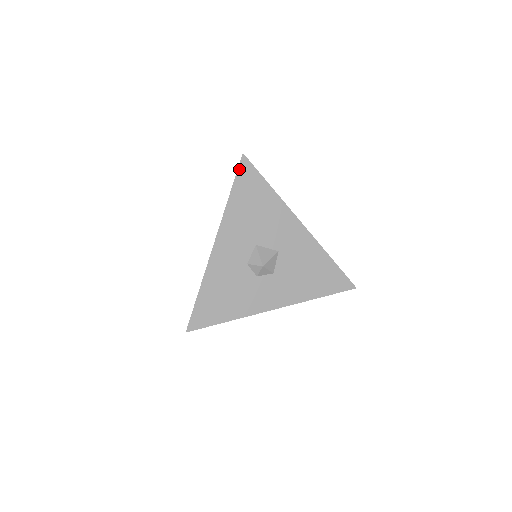
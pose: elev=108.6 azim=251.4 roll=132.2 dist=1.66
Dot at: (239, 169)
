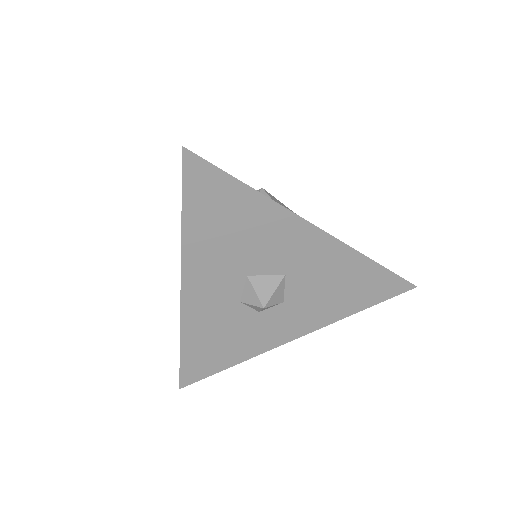
Dot at: (184, 176)
